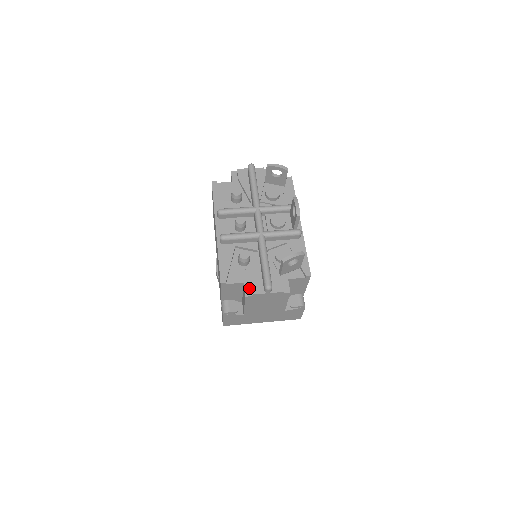
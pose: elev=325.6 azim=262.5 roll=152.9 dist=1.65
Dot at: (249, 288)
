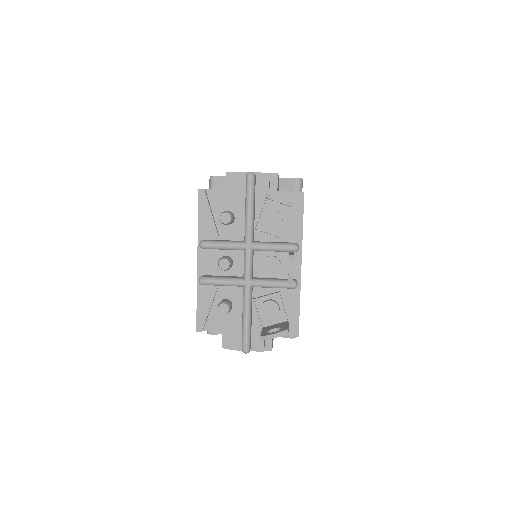
Dot at: (227, 339)
